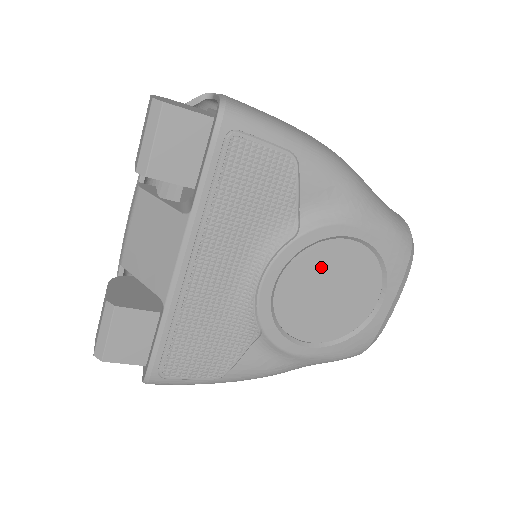
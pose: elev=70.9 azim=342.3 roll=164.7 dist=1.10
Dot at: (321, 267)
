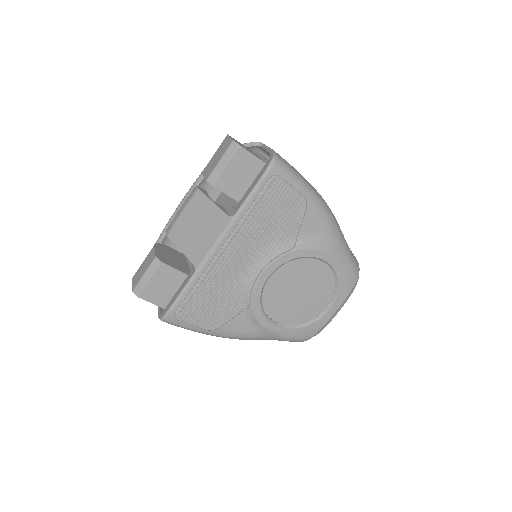
Dot at: (300, 274)
